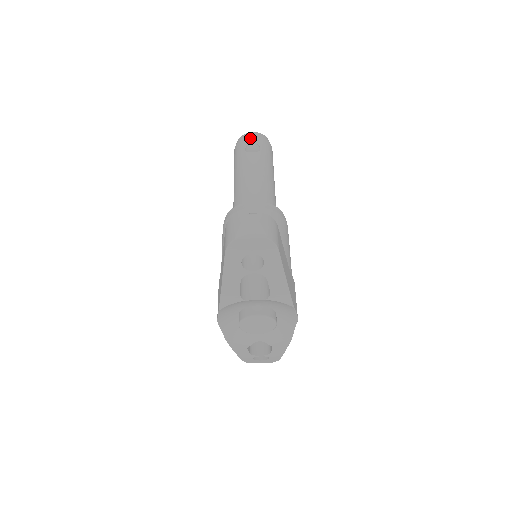
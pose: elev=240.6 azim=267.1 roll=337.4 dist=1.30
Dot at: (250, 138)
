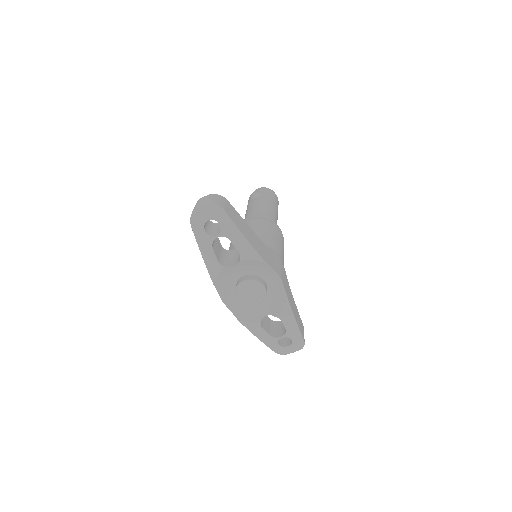
Dot at: (254, 192)
